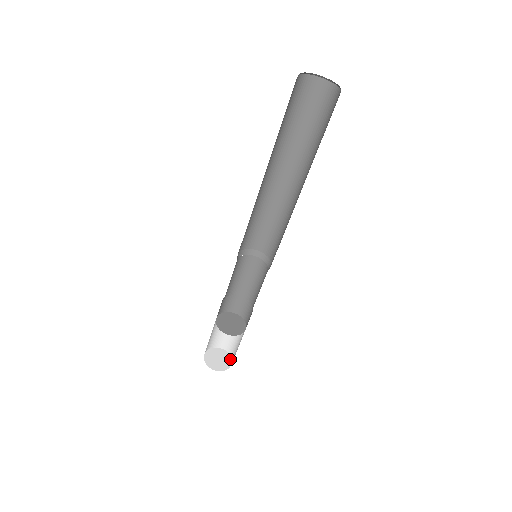
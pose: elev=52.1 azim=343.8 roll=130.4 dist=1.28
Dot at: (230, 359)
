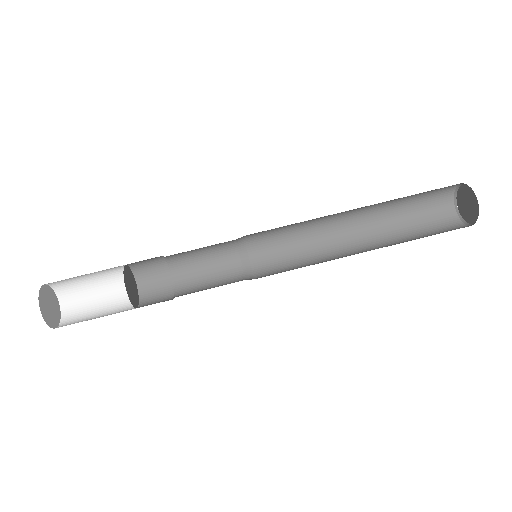
Dot at: (48, 322)
